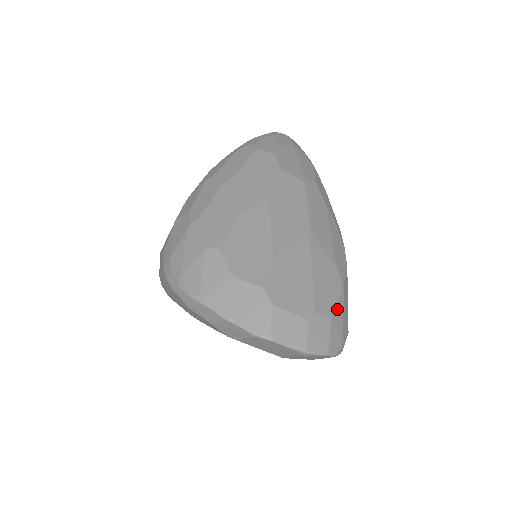
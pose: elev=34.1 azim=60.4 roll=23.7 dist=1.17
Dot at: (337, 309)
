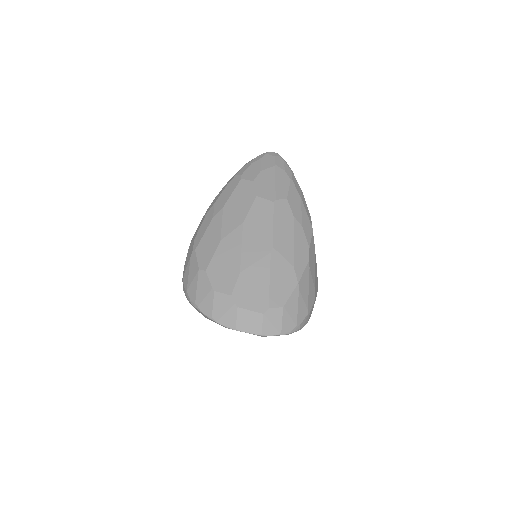
Dot at: (290, 301)
